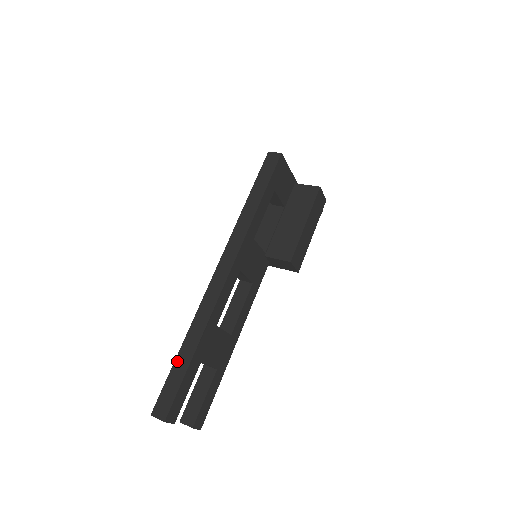
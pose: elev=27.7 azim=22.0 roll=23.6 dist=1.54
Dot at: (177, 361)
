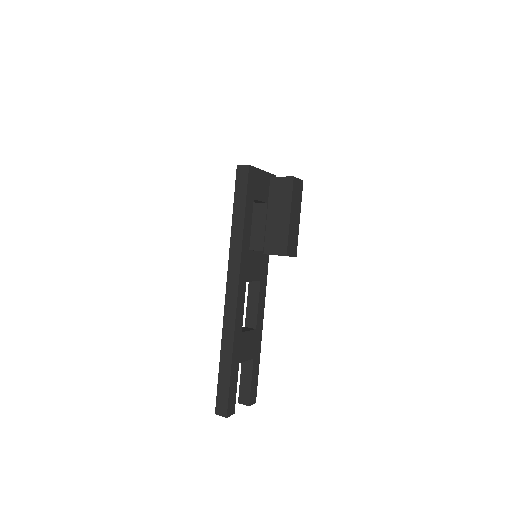
Dot at: (220, 371)
